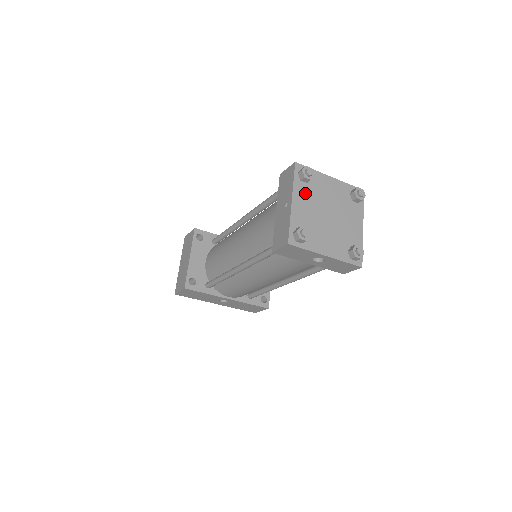
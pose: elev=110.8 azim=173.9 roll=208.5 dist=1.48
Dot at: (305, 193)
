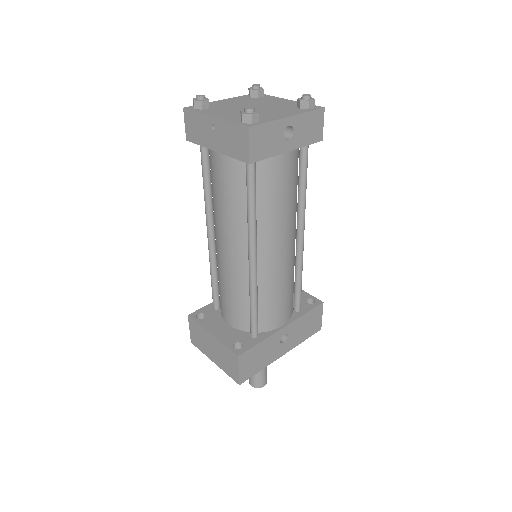
Dot at: (216, 111)
